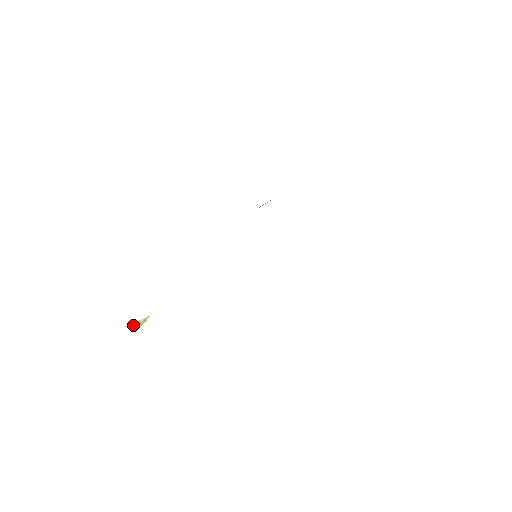
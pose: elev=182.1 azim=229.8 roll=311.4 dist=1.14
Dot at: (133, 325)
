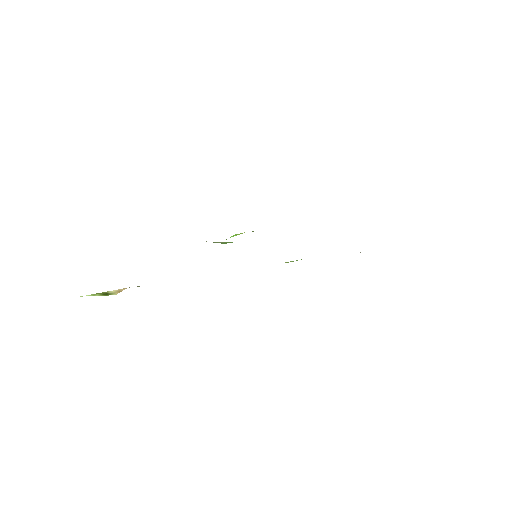
Dot at: (99, 295)
